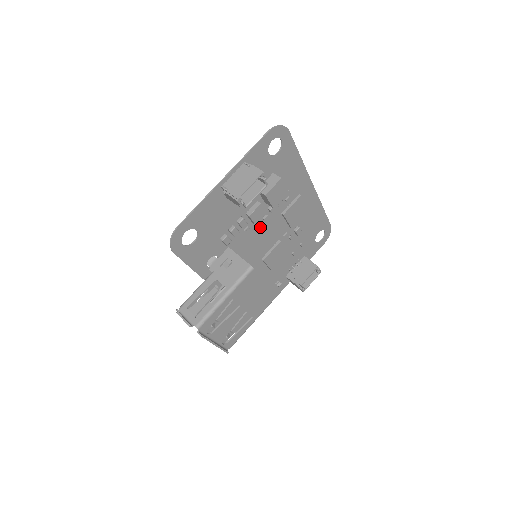
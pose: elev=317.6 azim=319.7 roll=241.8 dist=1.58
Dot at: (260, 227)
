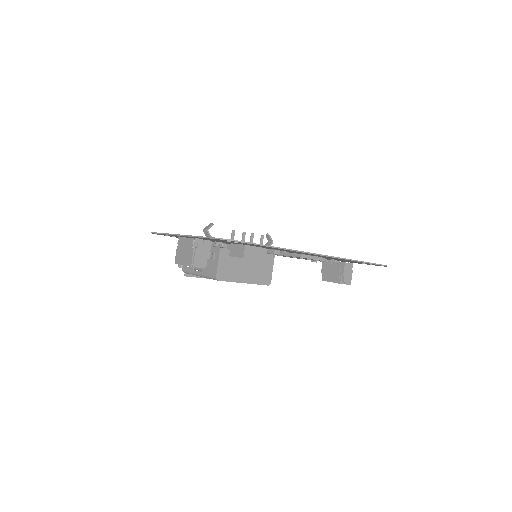
Dot at: occluded
